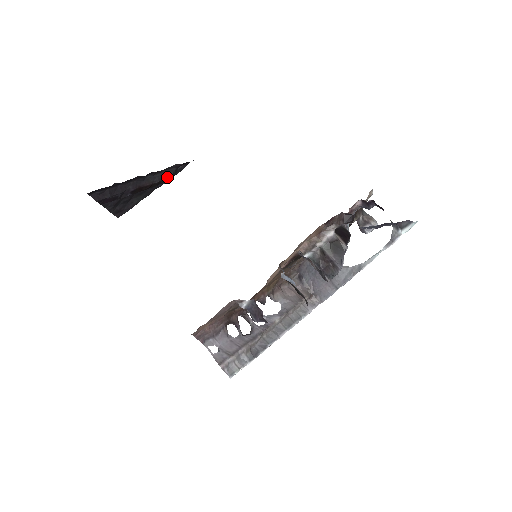
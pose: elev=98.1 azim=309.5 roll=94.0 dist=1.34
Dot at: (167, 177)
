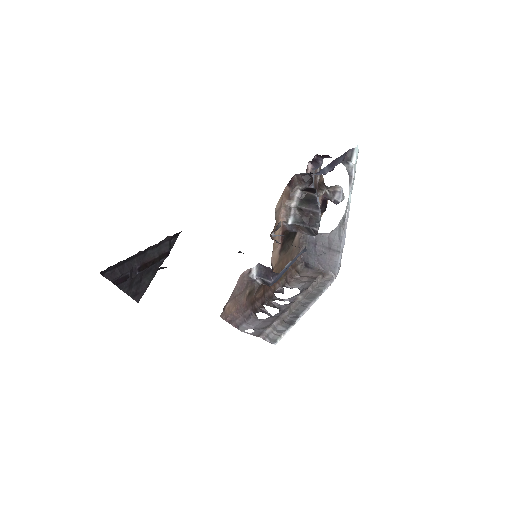
Dot at: (165, 251)
